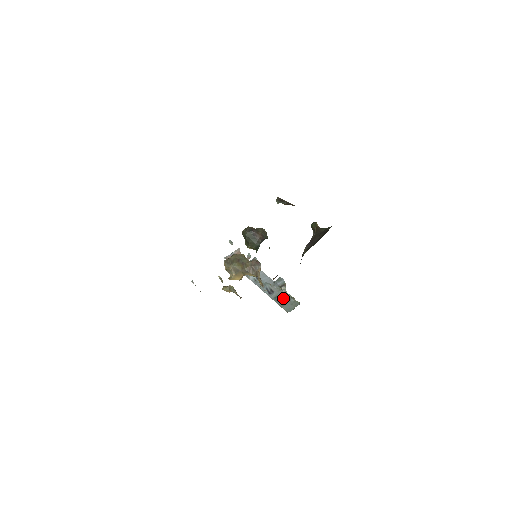
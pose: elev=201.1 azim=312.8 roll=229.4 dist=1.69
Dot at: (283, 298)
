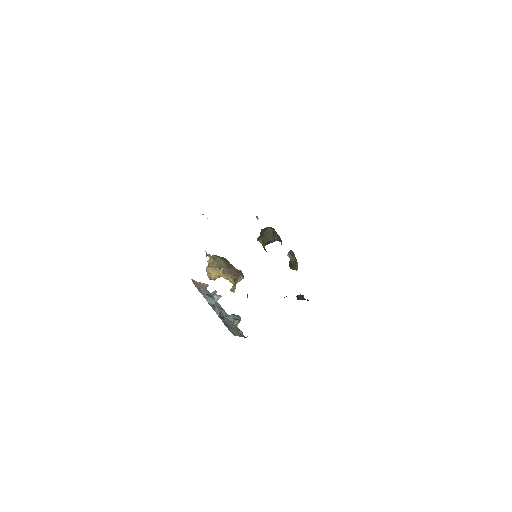
Dot at: (232, 326)
